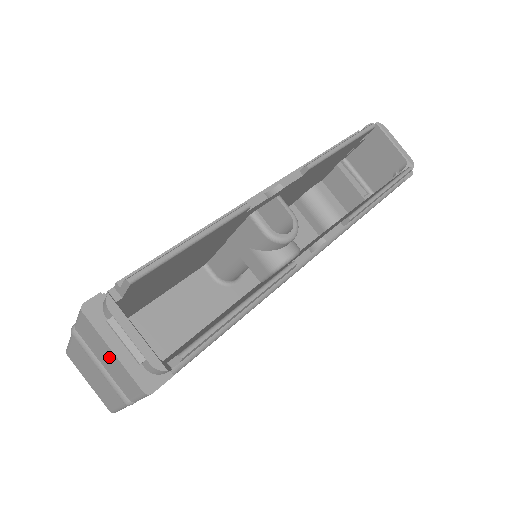
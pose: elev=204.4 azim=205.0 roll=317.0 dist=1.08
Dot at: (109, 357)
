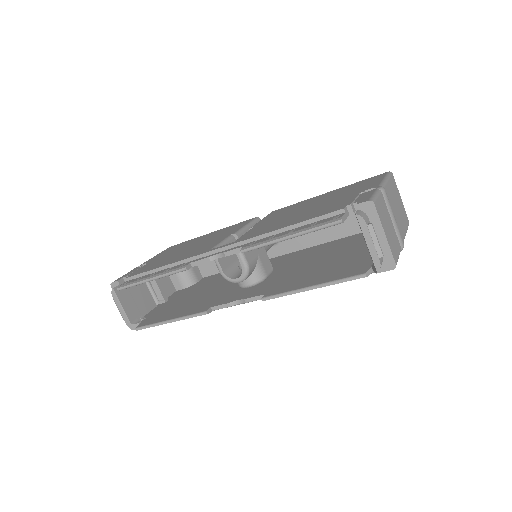
Dot at: occluded
